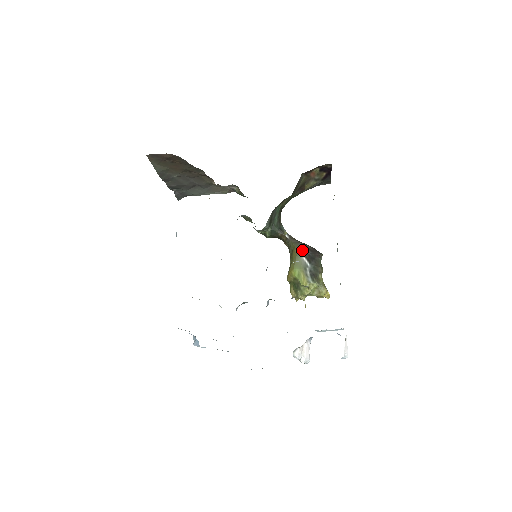
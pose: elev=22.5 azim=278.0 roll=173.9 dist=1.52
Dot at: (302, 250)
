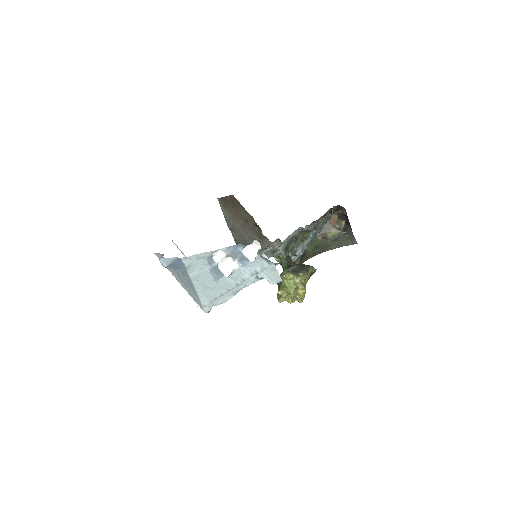
Dot at: occluded
